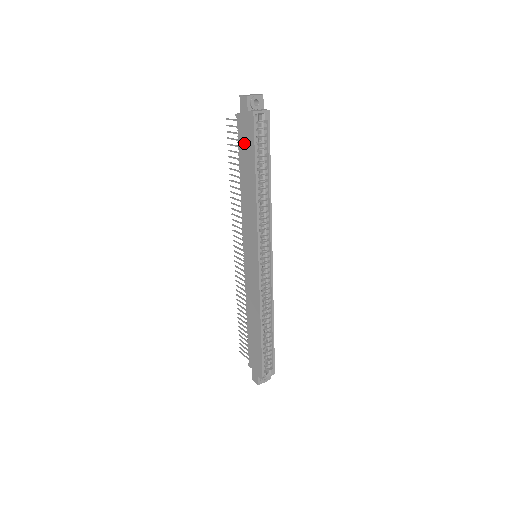
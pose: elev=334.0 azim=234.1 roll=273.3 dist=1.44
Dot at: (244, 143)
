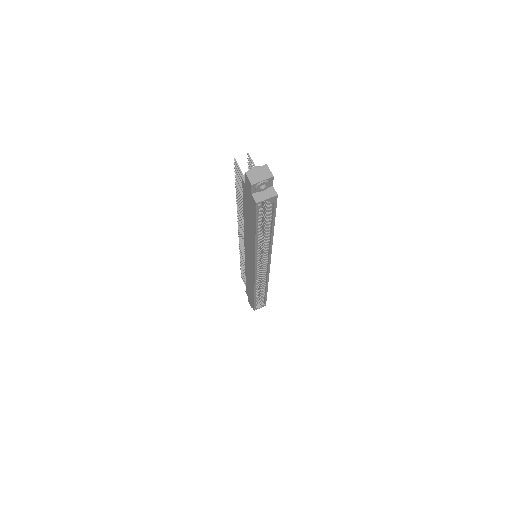
Dot at: (247, 205)
